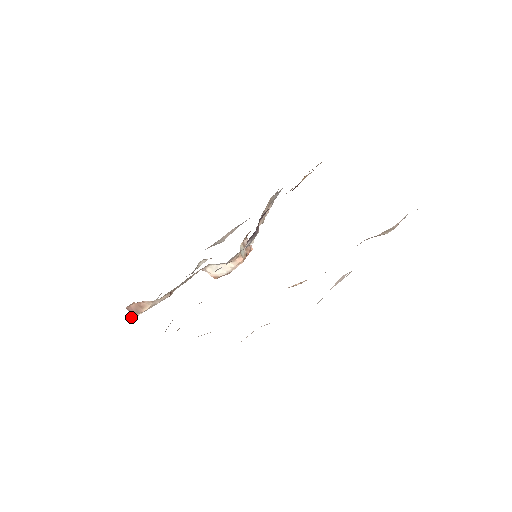
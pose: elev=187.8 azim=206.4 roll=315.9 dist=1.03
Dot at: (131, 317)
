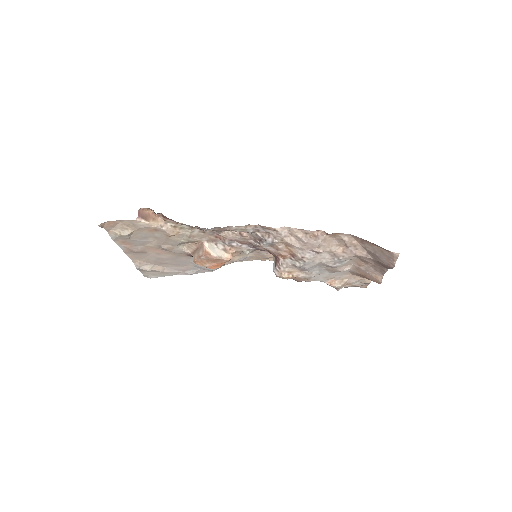
Dot at: (101, 225)
